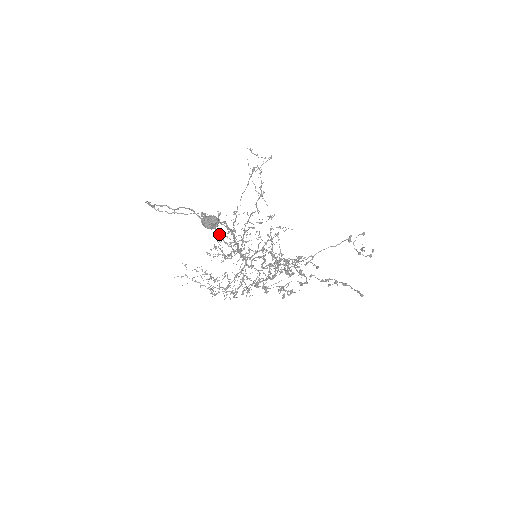
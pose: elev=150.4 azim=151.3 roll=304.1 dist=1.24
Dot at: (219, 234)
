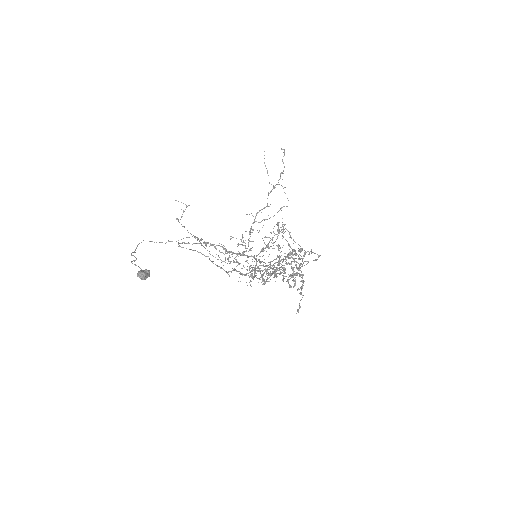
Dot at: occluded
